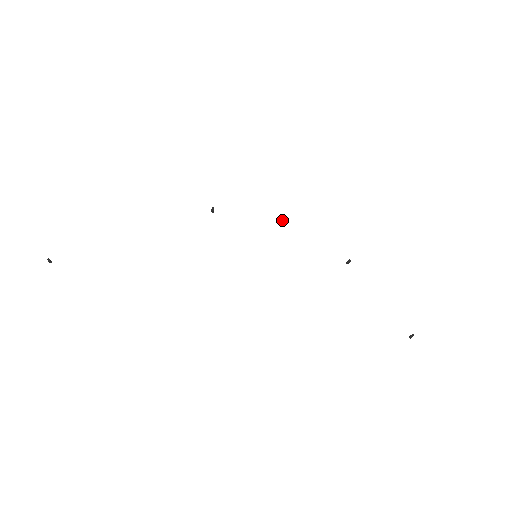
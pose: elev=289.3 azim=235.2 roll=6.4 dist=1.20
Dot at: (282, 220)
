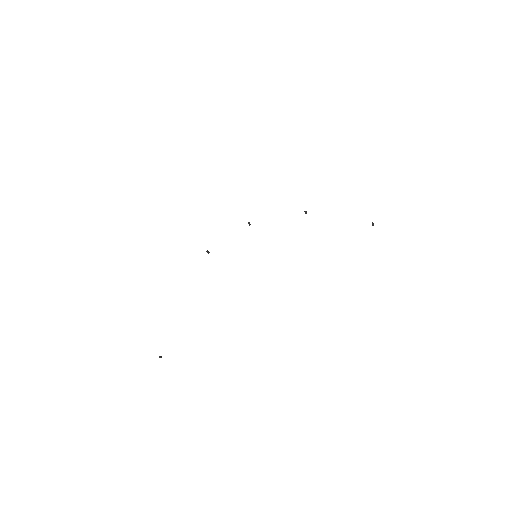
Dot at: (249, 223)
